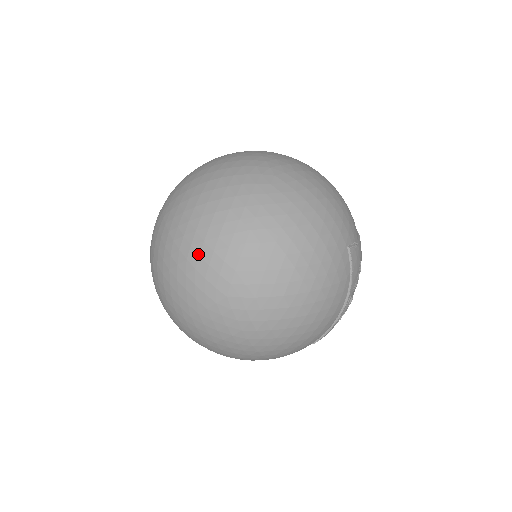
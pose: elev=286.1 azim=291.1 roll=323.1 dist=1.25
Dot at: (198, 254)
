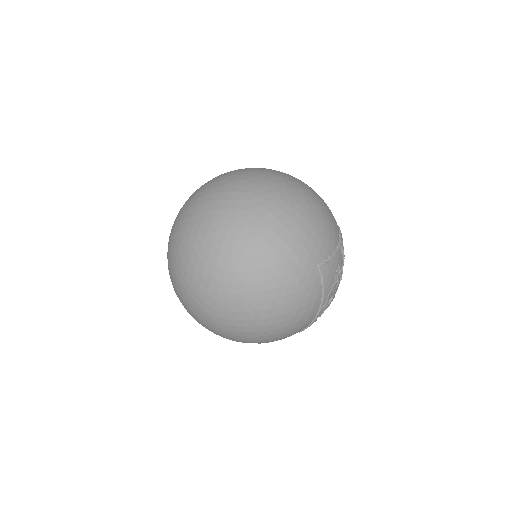
Dot at: (192, 277)
